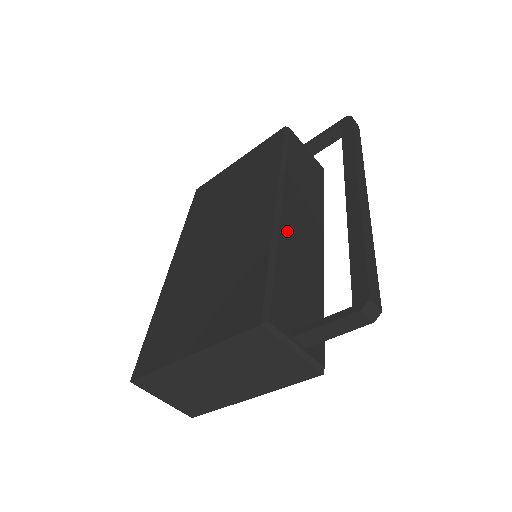
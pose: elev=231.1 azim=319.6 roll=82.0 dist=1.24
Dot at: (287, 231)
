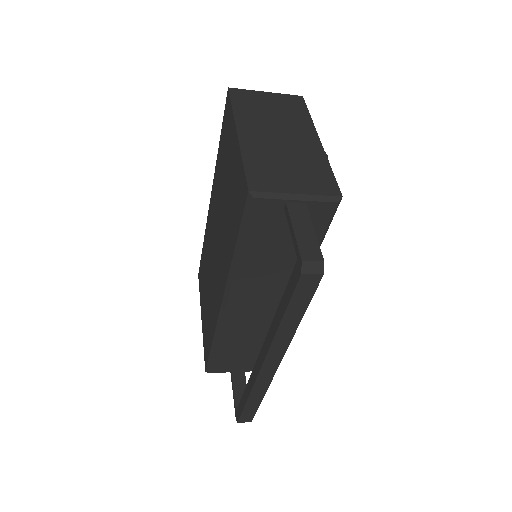
Dot at: (232, 324)
